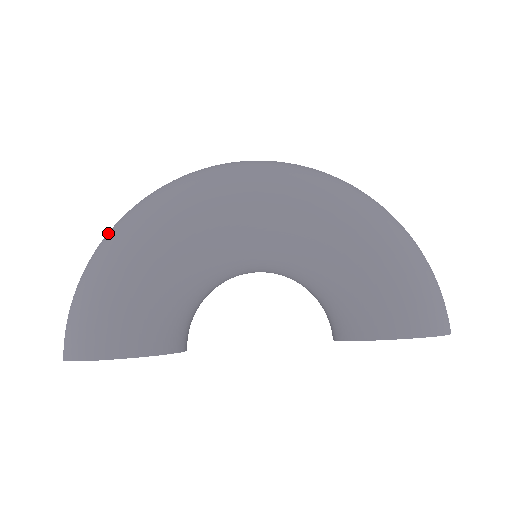
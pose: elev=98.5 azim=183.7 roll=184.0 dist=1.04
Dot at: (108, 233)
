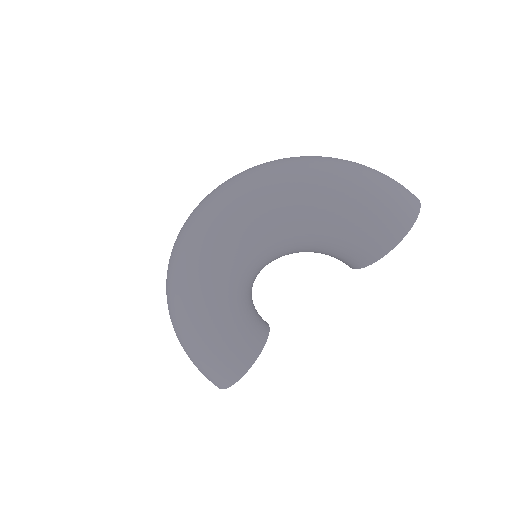
Dot at: (171, 321)
